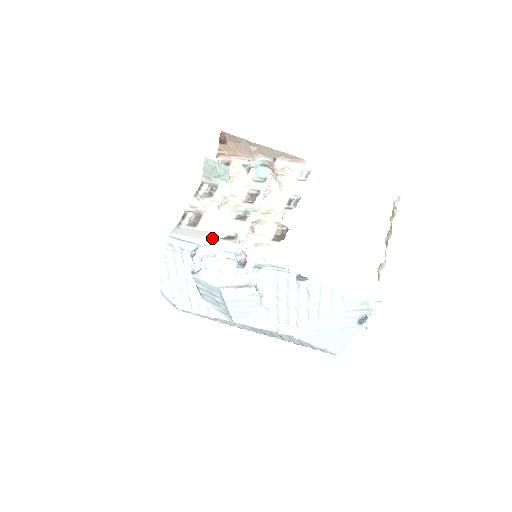
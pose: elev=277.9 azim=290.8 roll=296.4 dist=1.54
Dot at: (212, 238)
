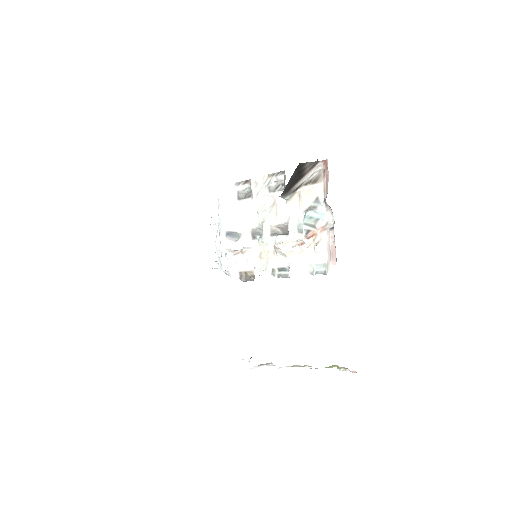
Dot at: (224, 223)
